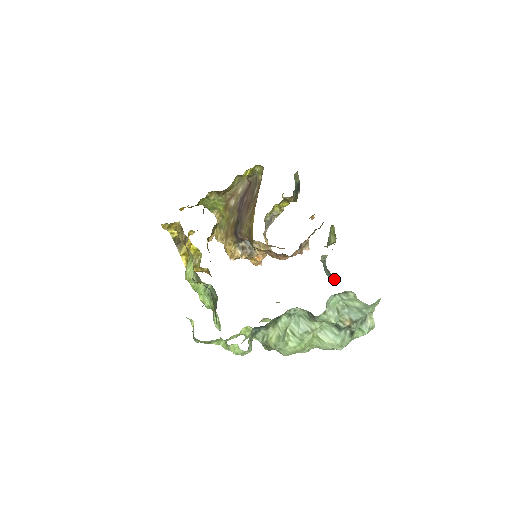
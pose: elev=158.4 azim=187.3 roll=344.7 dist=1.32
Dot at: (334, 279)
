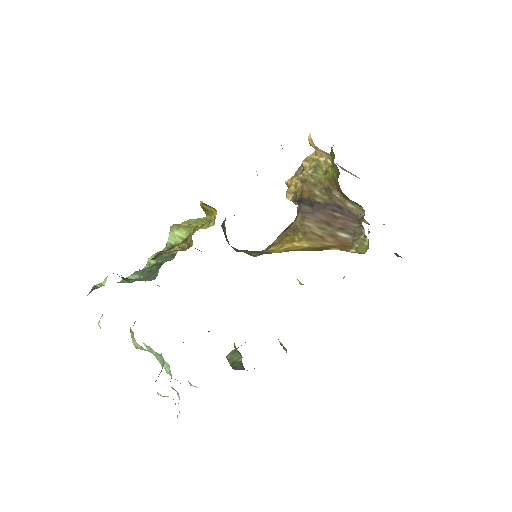
Dot at: occluded
